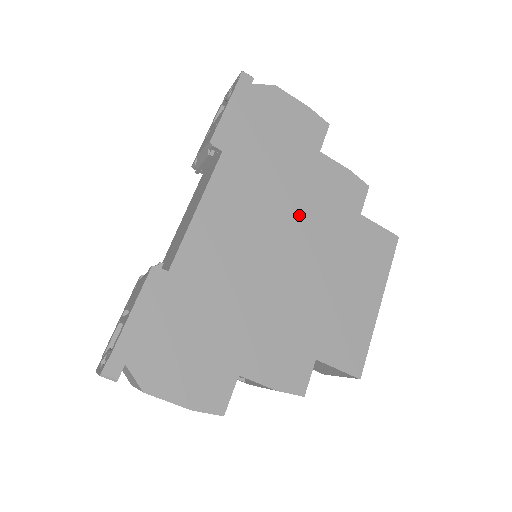
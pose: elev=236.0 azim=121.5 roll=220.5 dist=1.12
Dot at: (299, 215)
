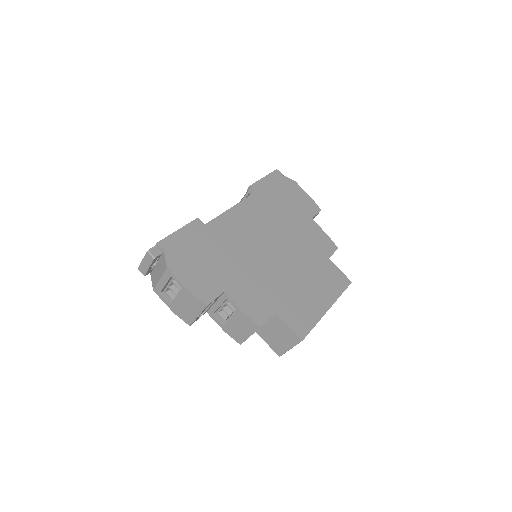
Dot at: (289, 239)
